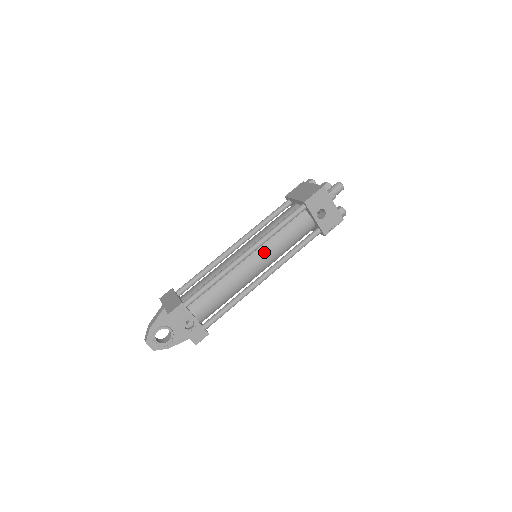
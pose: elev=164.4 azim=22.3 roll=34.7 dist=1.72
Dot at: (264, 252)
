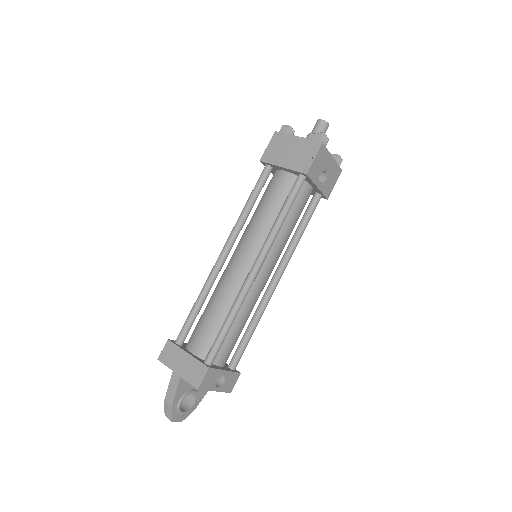
Dot at: (272, 253)
